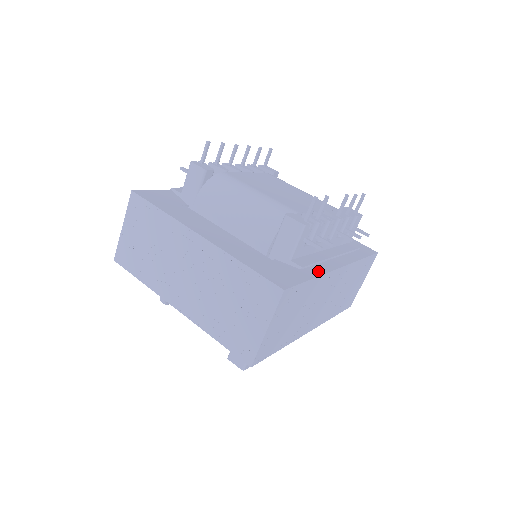
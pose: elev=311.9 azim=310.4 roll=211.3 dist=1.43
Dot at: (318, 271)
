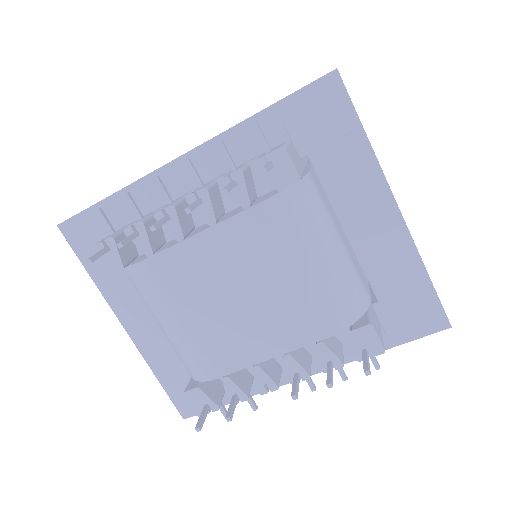
Dot at: (254, 388)
